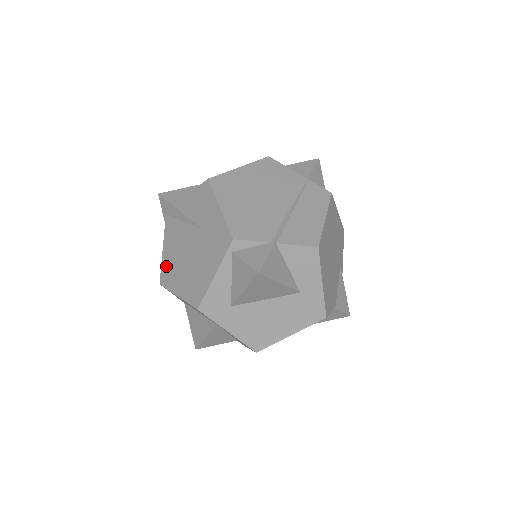
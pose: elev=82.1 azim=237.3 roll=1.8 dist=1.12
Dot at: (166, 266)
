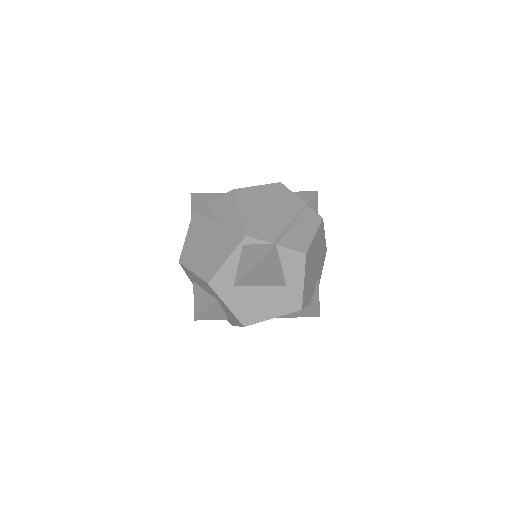
Dot at: (187, 249)
